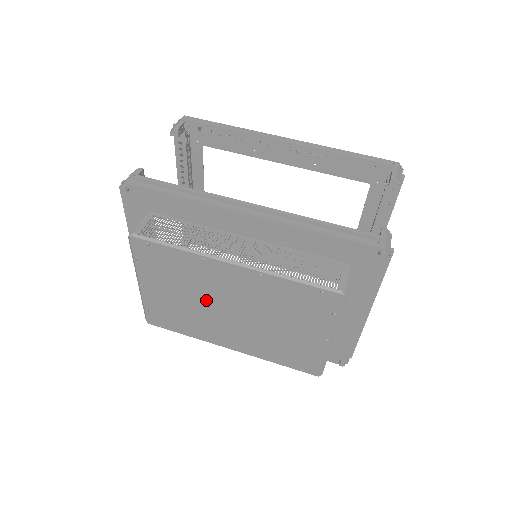
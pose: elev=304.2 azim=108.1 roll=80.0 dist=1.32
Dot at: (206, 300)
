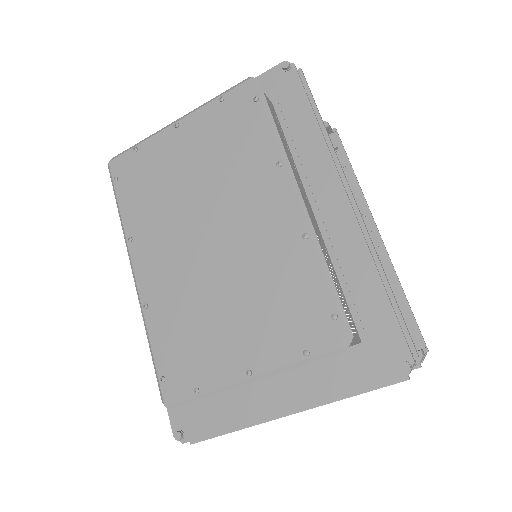
Dot at: (208, 202)
